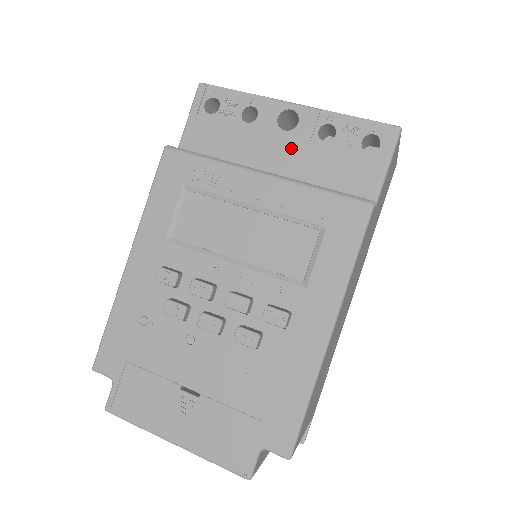
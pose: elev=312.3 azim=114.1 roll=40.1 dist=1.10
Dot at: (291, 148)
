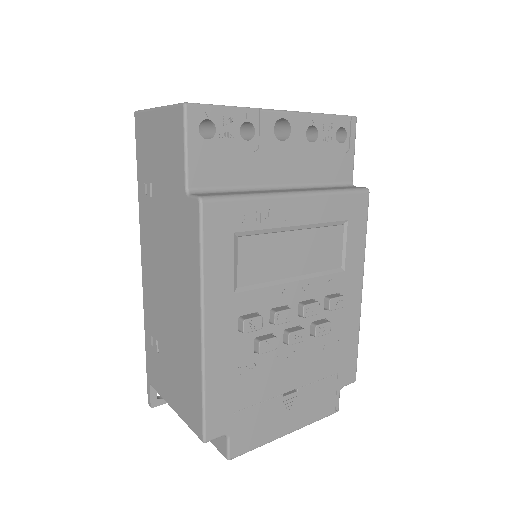
Dot at: (291, 157)
